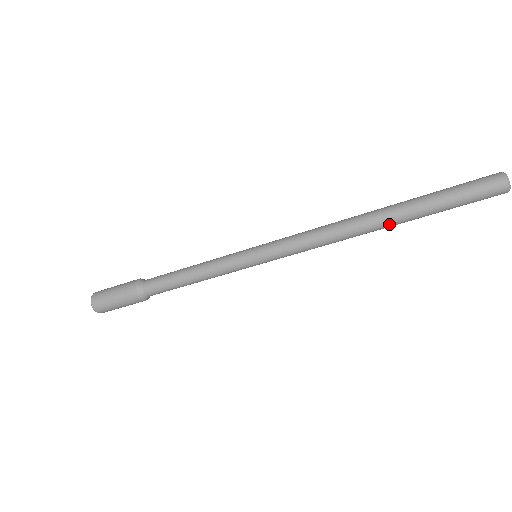
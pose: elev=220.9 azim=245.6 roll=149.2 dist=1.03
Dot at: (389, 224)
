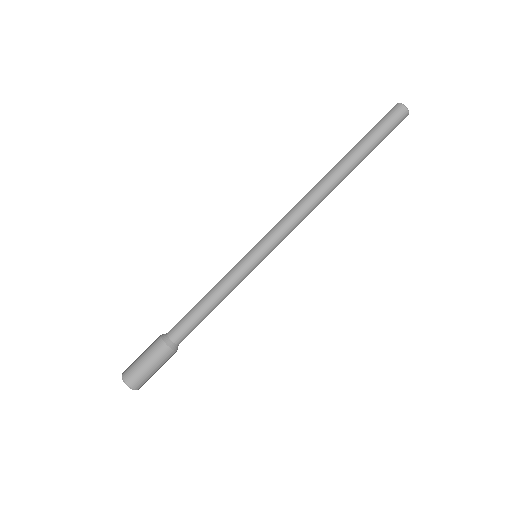
Dot at: (340, 170)
